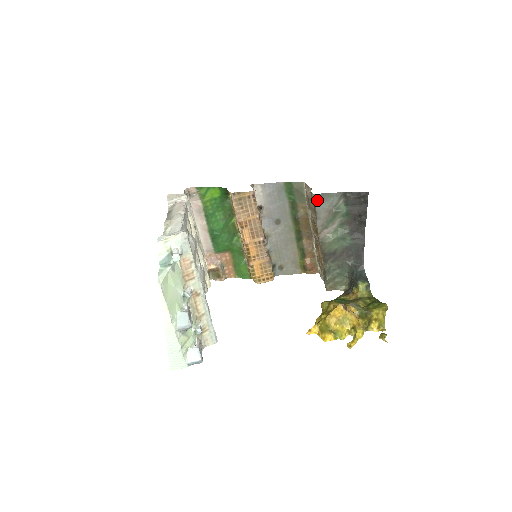
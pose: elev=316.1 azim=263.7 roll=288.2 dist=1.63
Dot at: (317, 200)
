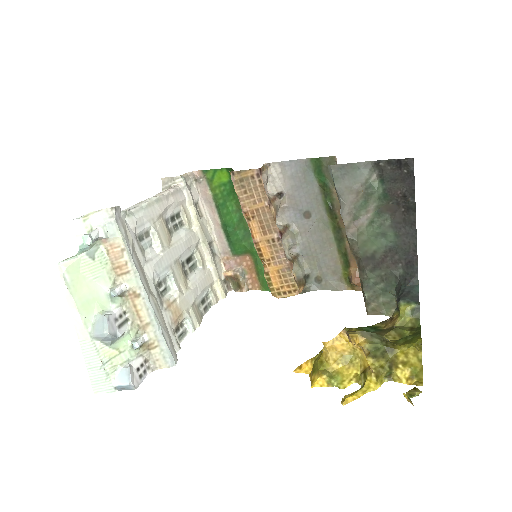
Dot at: (335, 175)
